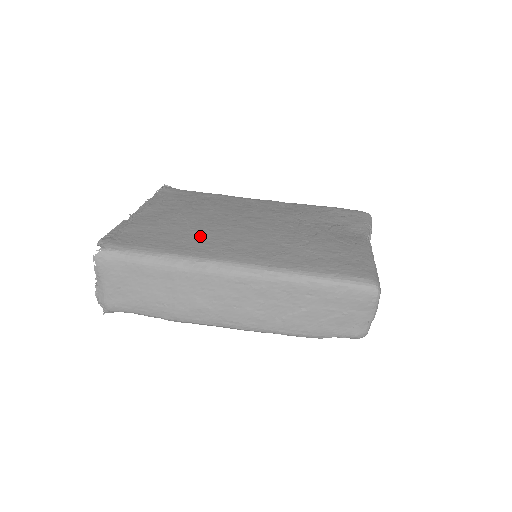
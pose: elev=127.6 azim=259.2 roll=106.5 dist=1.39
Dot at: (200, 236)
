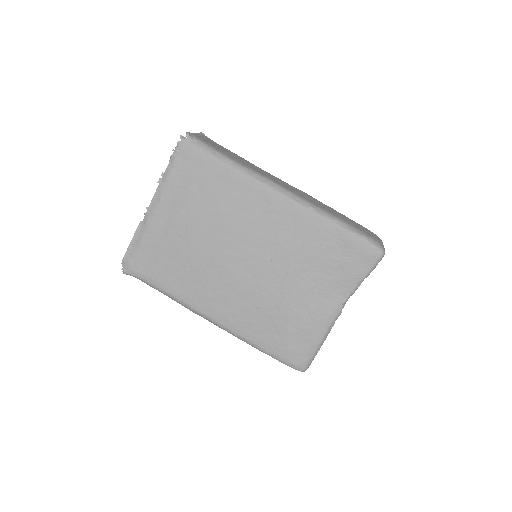
Dot at: (195, 276)
